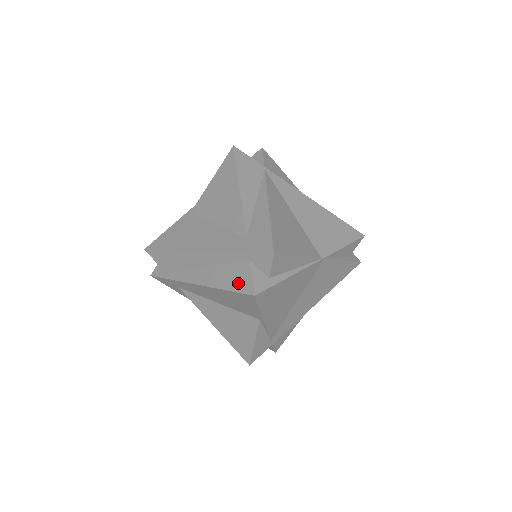
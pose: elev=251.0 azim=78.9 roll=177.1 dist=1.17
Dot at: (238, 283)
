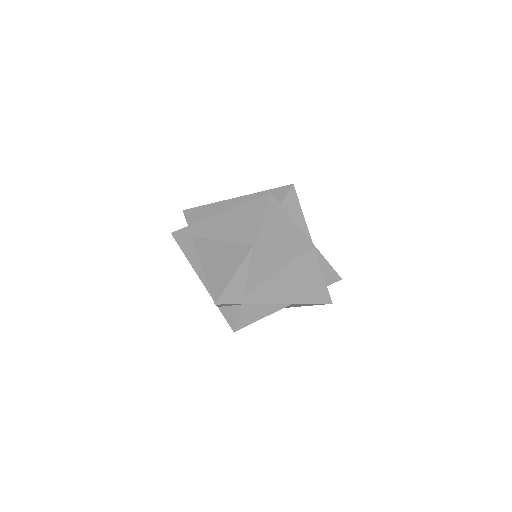
Dot at: occluded
